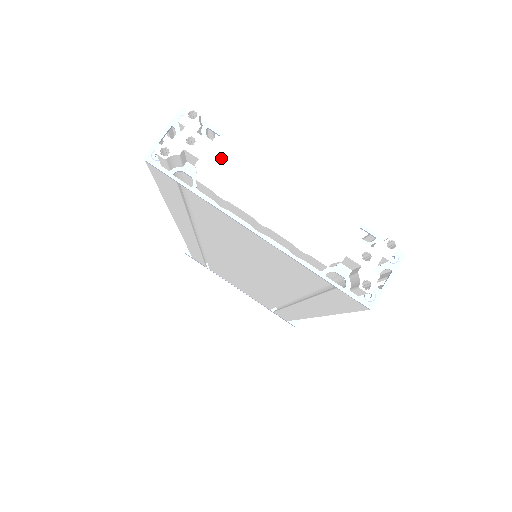
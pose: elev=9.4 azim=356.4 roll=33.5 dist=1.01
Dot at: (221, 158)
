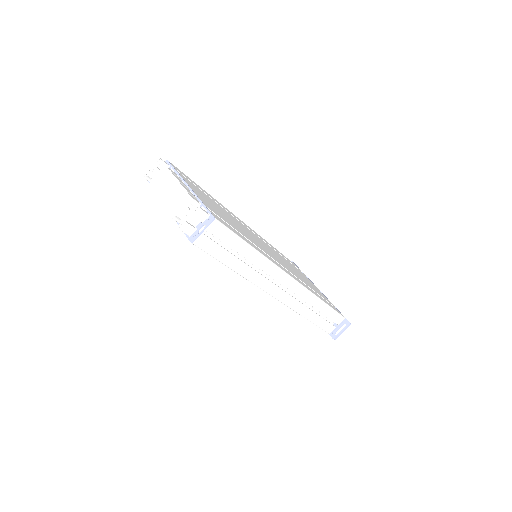
Dot at: (159, 176)
